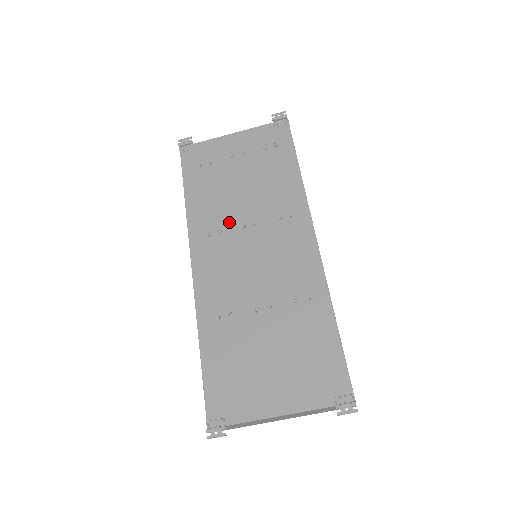
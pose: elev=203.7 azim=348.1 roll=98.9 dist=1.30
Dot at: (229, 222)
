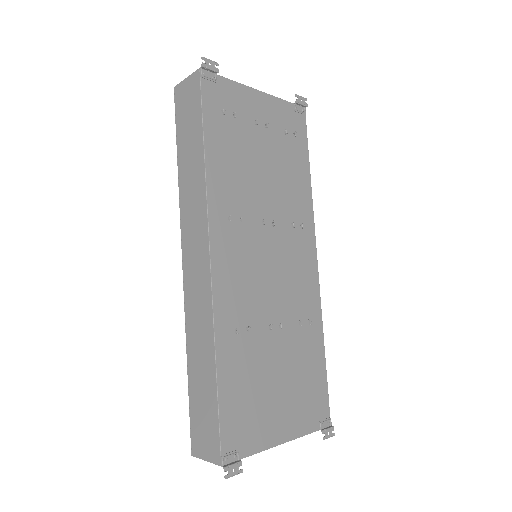
Dot at: (251, 210)
